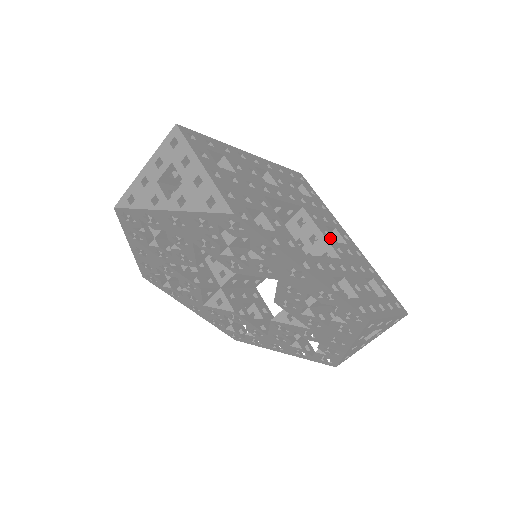
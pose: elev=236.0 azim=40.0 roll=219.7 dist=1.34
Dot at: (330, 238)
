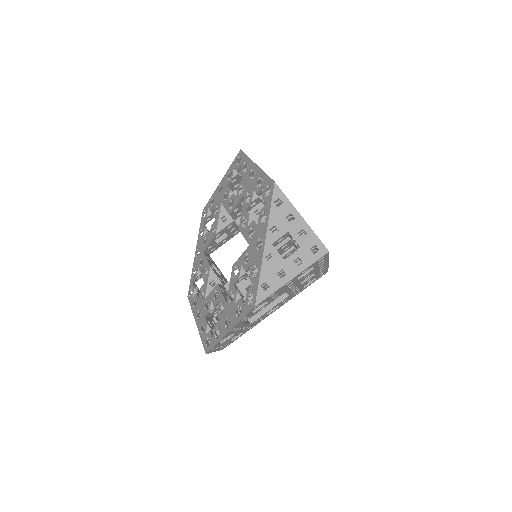
Dot at: occluded
